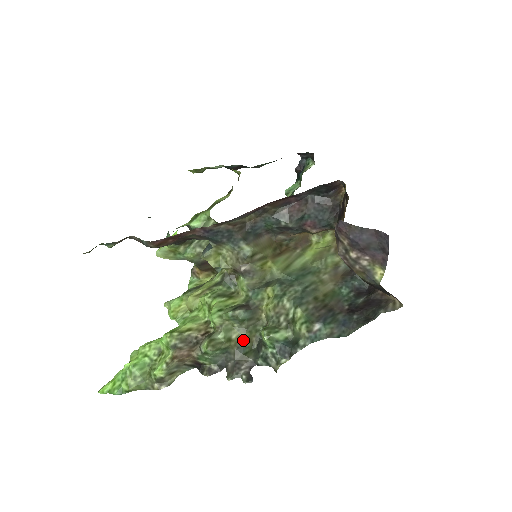
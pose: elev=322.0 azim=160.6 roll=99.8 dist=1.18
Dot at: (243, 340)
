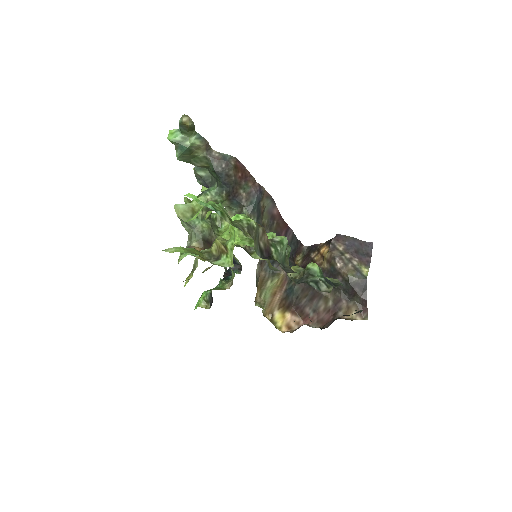
Dot at: occluded
